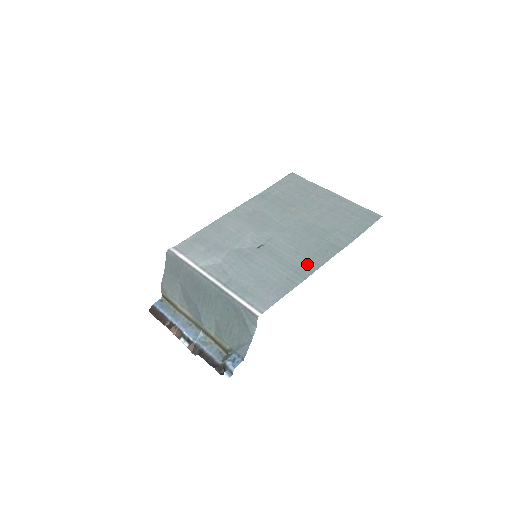
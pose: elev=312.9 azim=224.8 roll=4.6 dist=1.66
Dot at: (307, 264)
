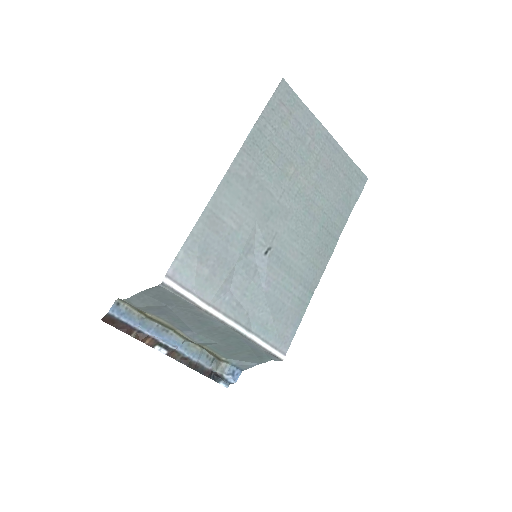
Dot at: (313, 272)
